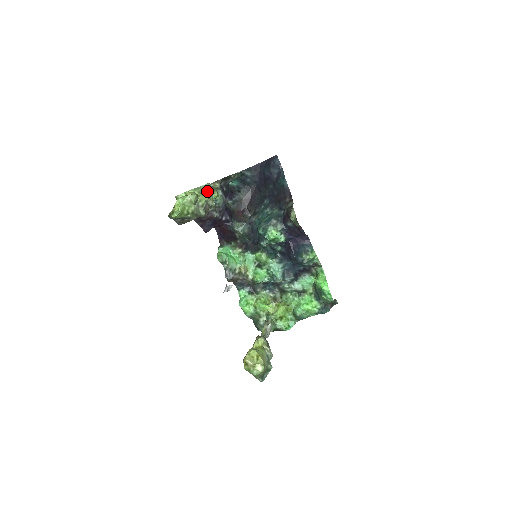
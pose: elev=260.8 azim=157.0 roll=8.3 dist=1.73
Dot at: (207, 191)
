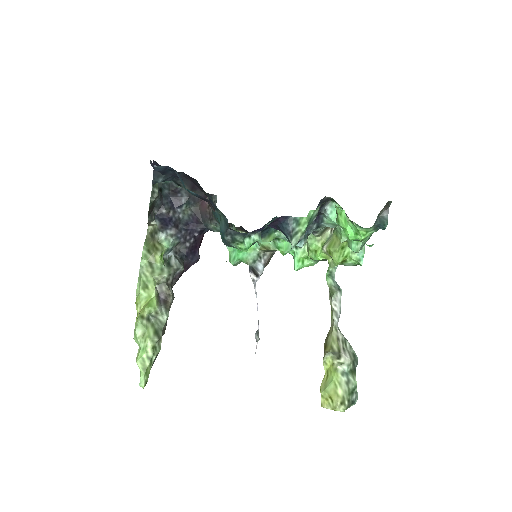
Dot at: (147, 275)
